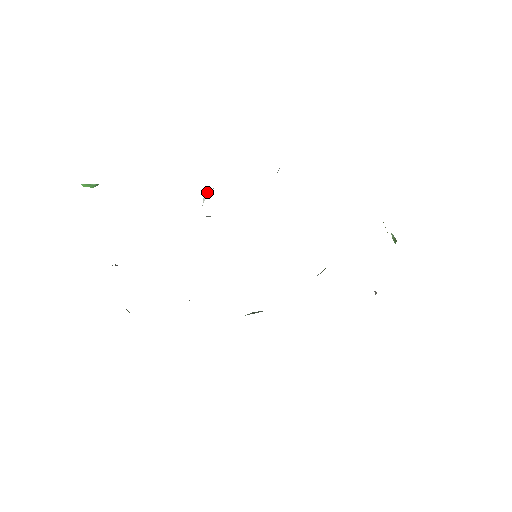
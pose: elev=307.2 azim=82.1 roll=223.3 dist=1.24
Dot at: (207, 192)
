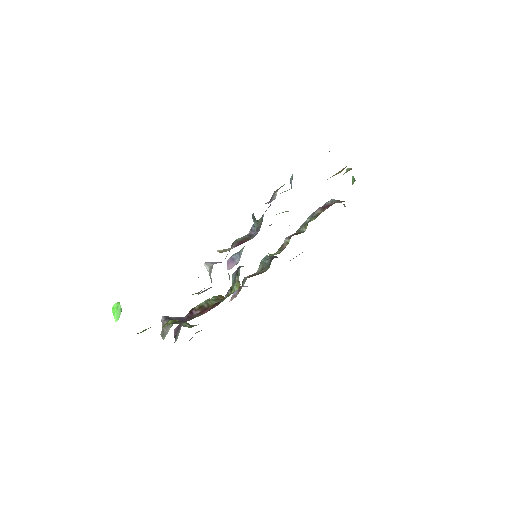
Dot at: (207, 265)
